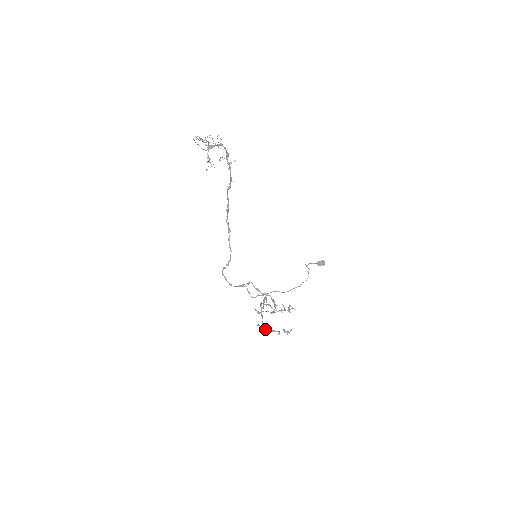
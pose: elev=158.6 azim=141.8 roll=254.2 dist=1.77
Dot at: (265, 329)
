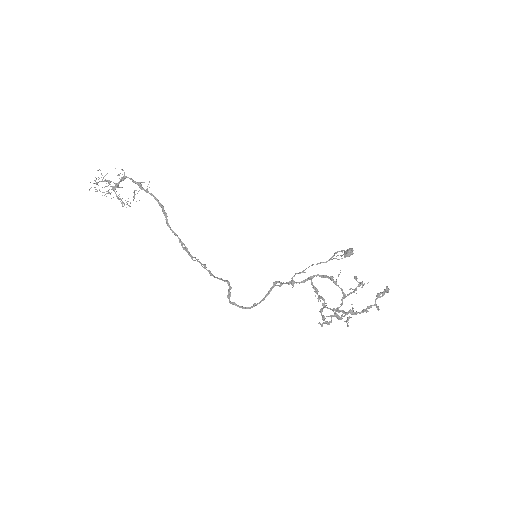
Dot at: (352, 311)
